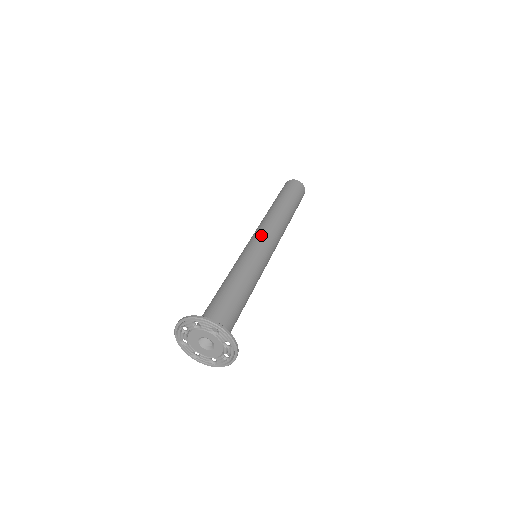
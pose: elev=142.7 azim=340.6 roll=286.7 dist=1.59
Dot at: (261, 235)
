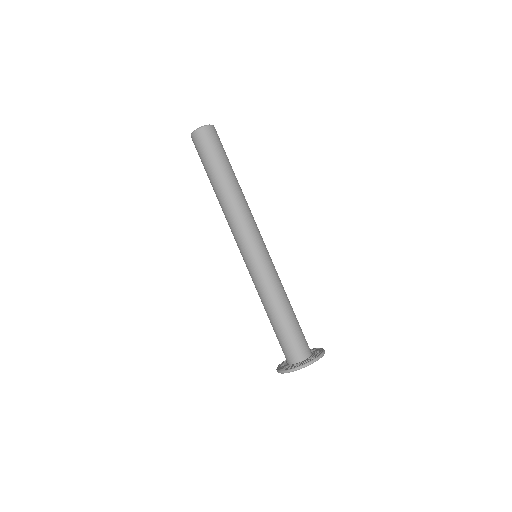
Dot at: (241, 244)
